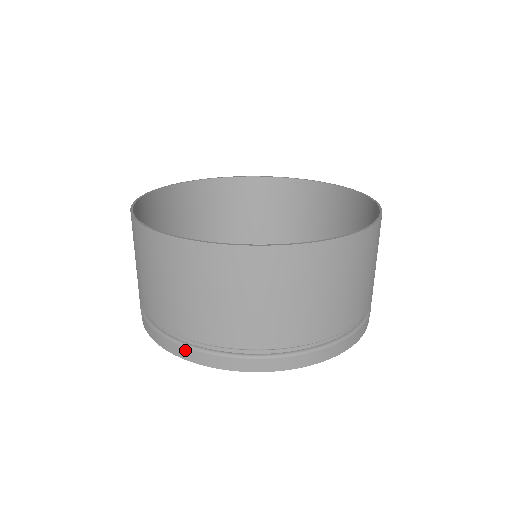
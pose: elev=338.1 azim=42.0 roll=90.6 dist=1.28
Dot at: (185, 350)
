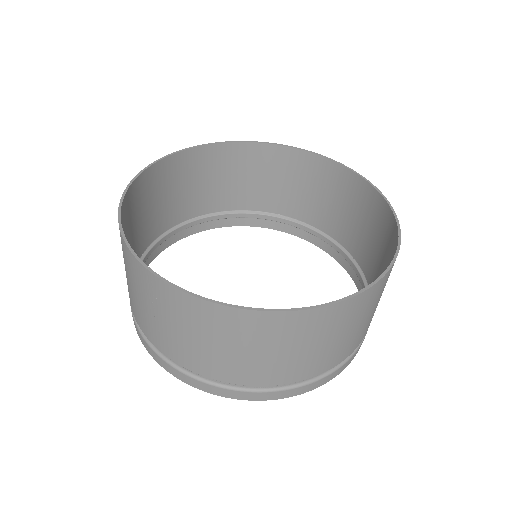
Dot at: (190, 379)
